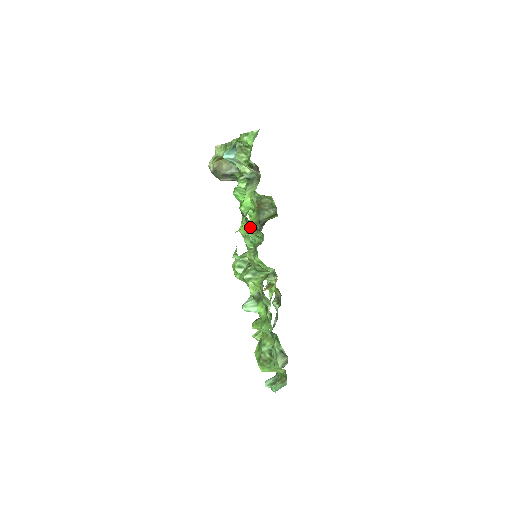
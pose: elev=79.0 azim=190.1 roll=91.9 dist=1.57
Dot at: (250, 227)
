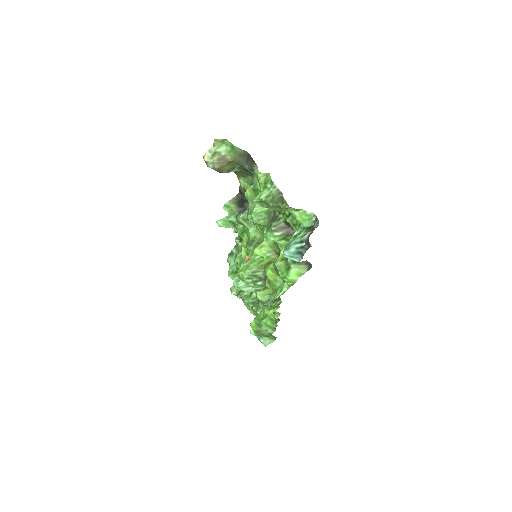
Dot at: (269, 260)
